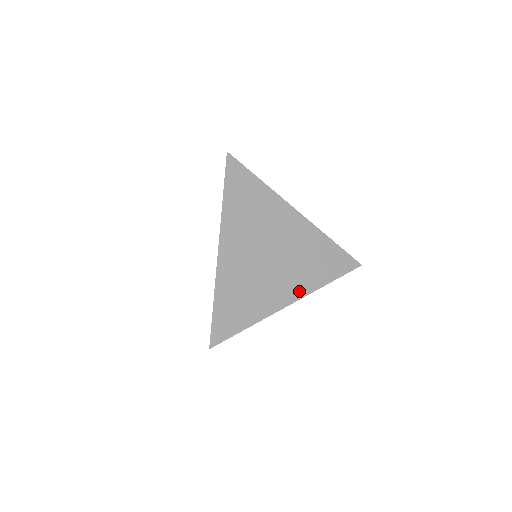
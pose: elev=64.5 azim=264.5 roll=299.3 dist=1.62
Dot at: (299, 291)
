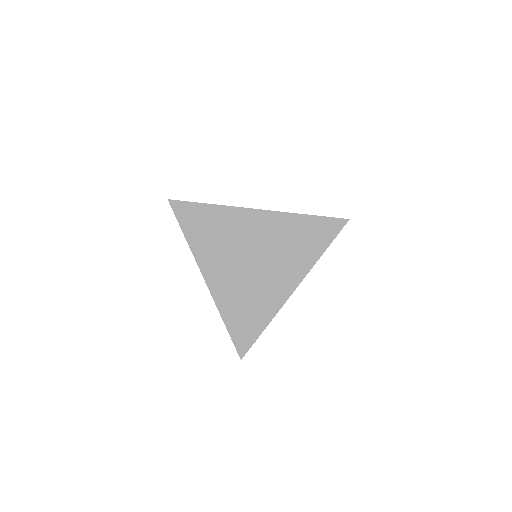
Dot at: (295, 278)
